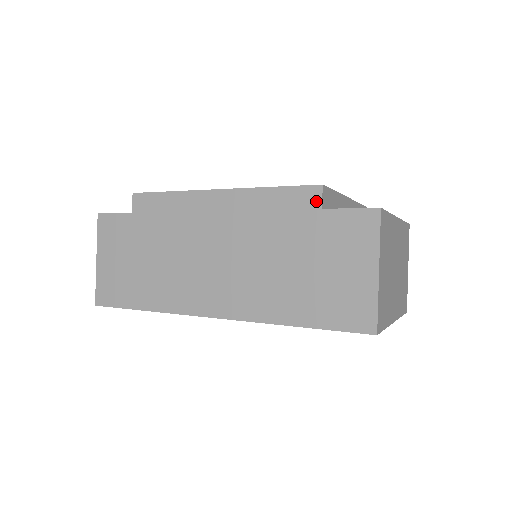
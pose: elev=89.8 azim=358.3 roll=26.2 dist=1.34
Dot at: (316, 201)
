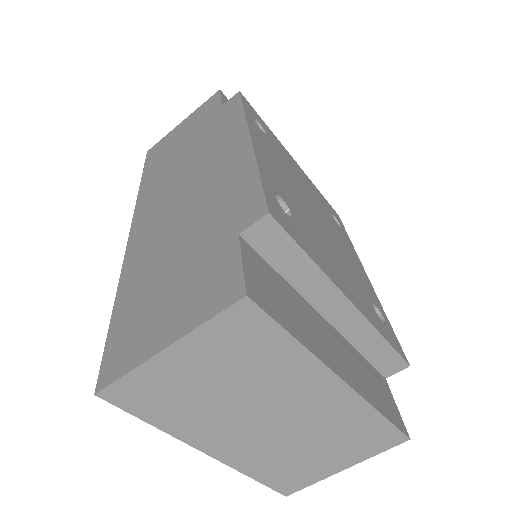
Dot at: (247, 222)
